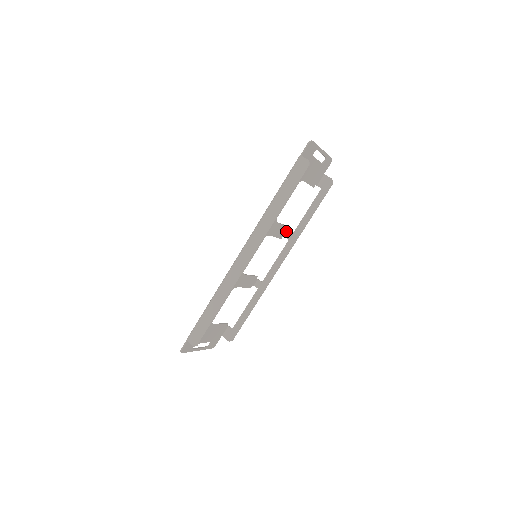
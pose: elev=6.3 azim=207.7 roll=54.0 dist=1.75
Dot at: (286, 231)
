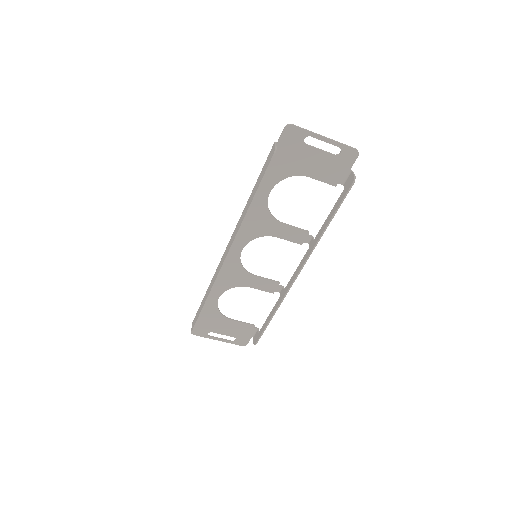
Dot at: (307, 236)
